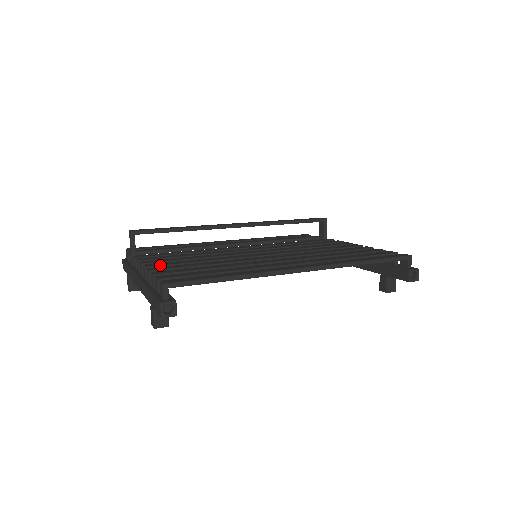
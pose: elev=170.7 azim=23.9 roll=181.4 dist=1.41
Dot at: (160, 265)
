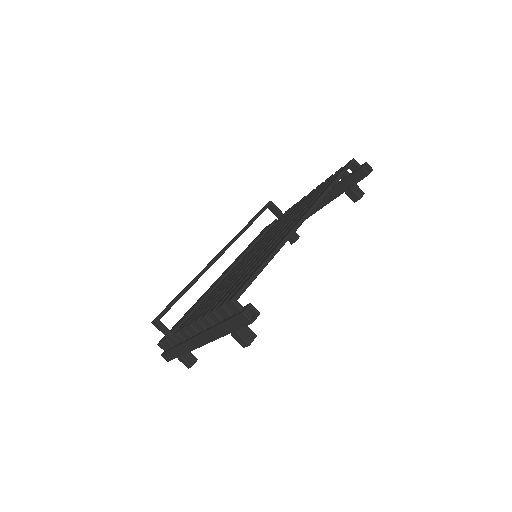
Dot at: (205, 311)
